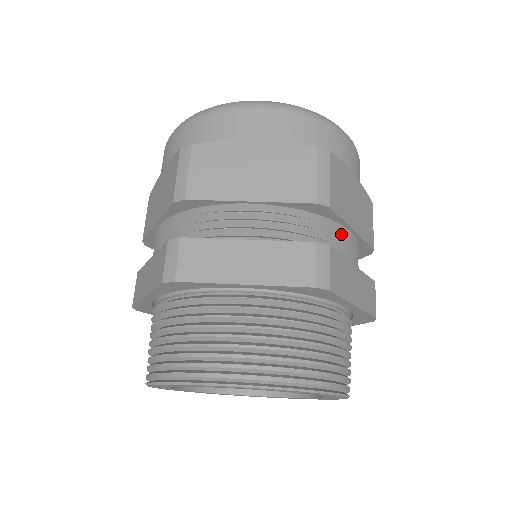
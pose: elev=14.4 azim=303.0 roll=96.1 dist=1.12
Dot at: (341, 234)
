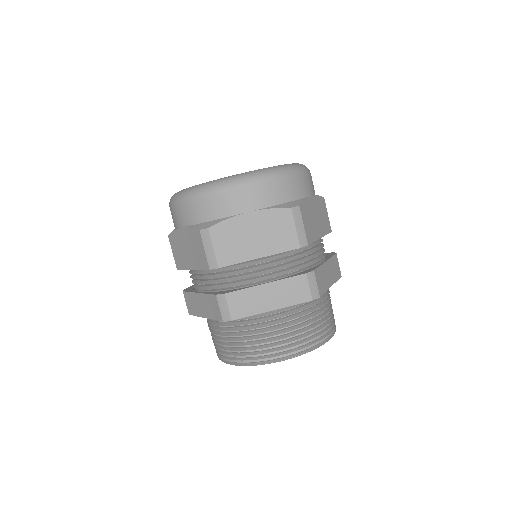
Dot at: (314, 247)
